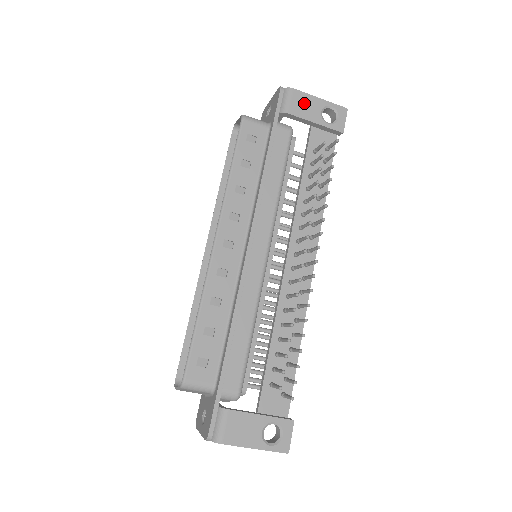
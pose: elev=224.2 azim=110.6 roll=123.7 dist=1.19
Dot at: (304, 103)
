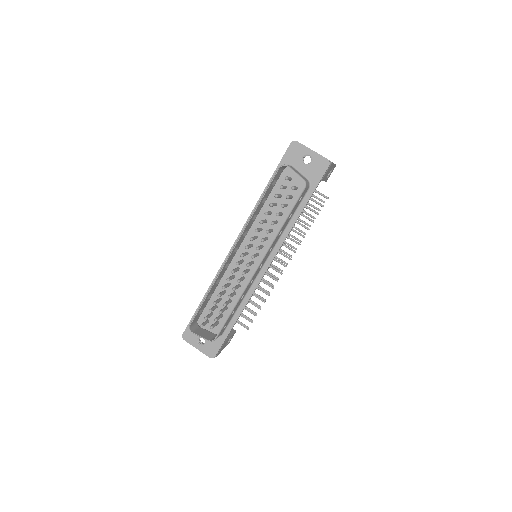
Dot at: (329, 170)
